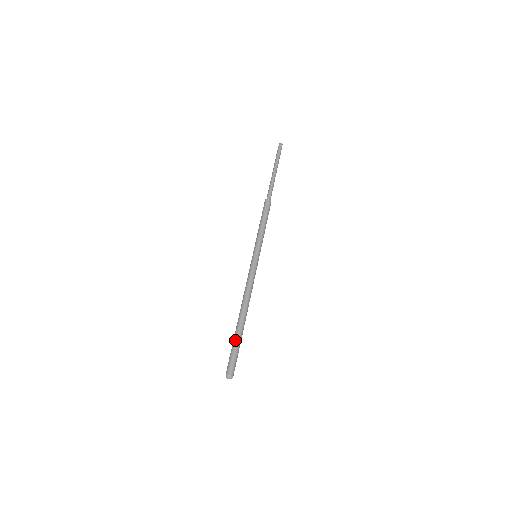
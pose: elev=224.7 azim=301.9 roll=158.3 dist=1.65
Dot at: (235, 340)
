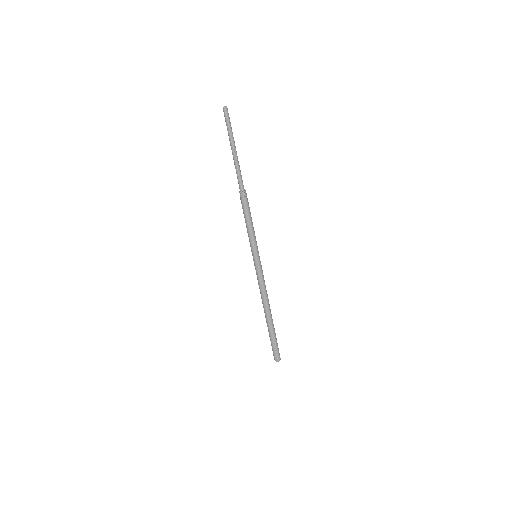
Dot at: (269, 335)
